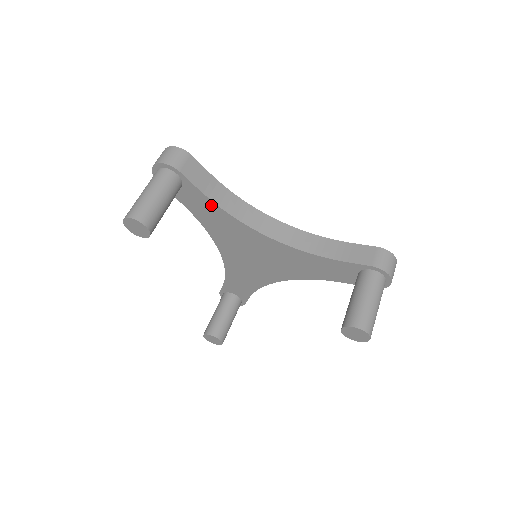
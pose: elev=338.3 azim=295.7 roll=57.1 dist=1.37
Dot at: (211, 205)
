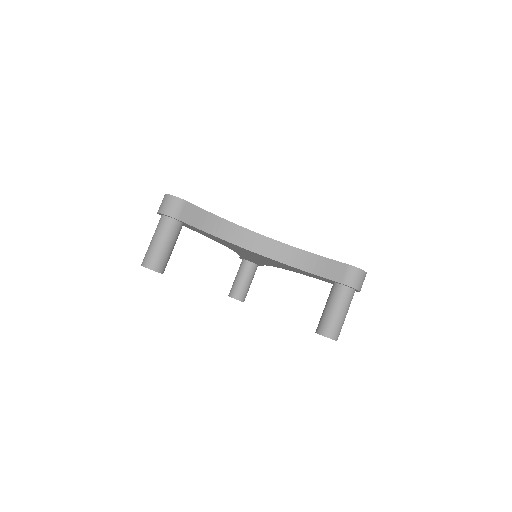
Dot at: (210, 234)
